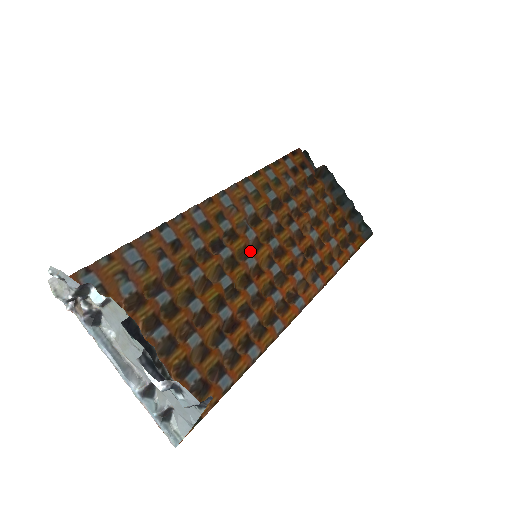
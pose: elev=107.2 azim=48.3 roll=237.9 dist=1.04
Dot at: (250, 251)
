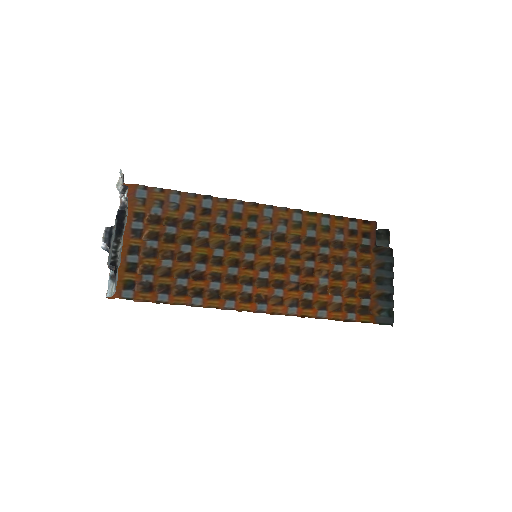
Dot at: (255, 251)
